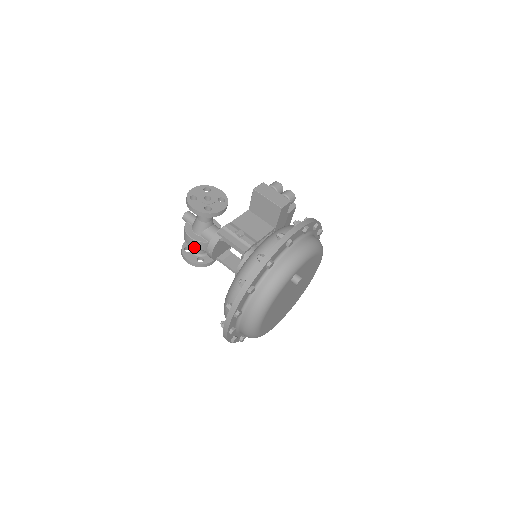
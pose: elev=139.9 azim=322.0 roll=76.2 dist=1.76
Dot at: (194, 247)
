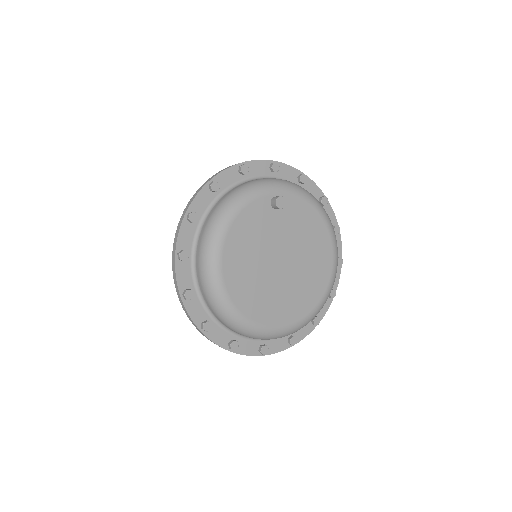
Dot at: occluded
